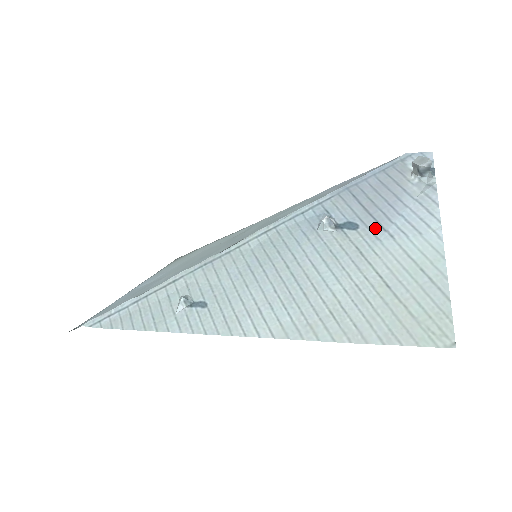
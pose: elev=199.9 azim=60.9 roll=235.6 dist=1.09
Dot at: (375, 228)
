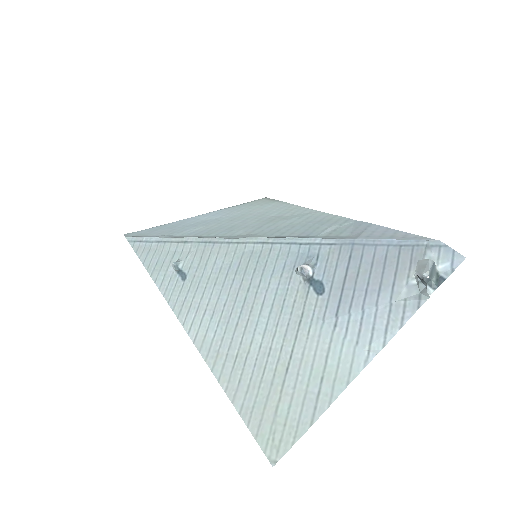
Dot at: (332, 306)
